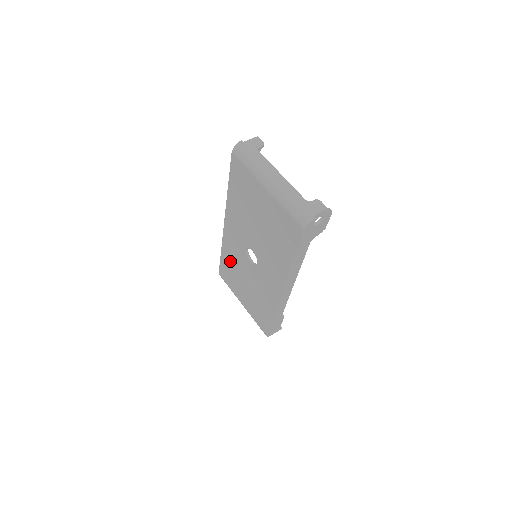
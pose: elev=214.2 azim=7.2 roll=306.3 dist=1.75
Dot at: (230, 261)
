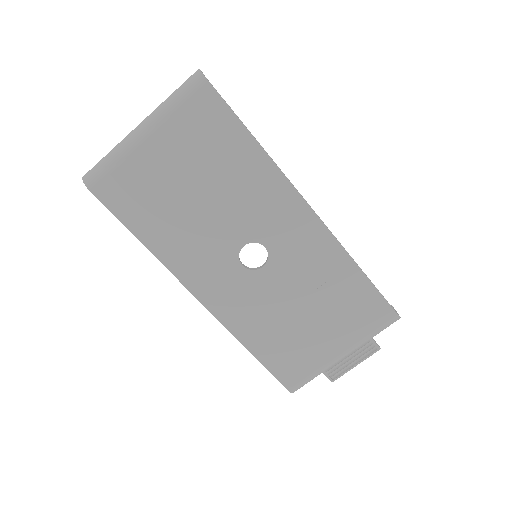
Dot at: (263, 332)
